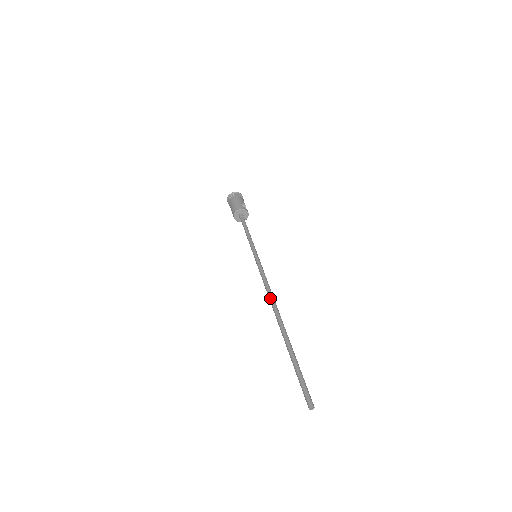
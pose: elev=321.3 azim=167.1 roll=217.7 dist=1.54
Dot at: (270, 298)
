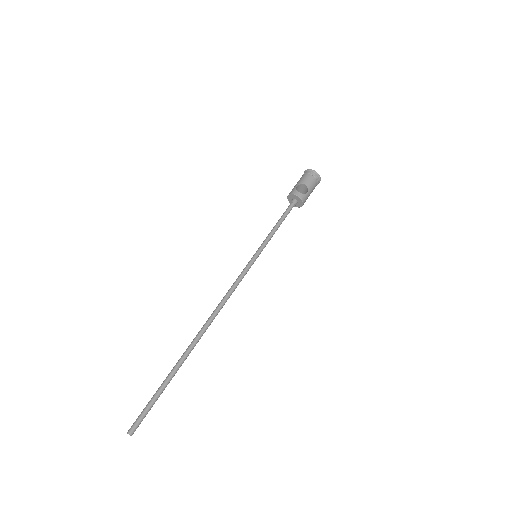
Dot at: (214, 310)
